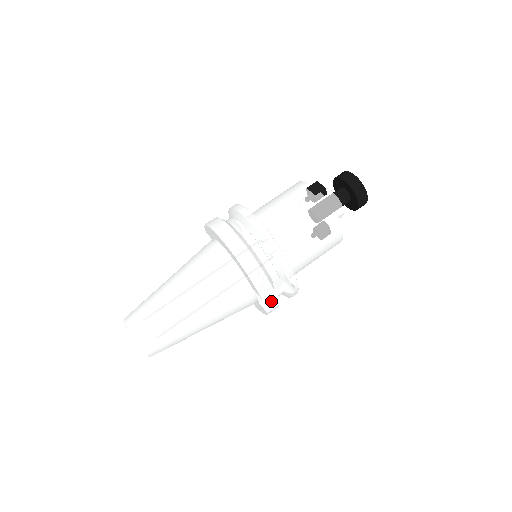
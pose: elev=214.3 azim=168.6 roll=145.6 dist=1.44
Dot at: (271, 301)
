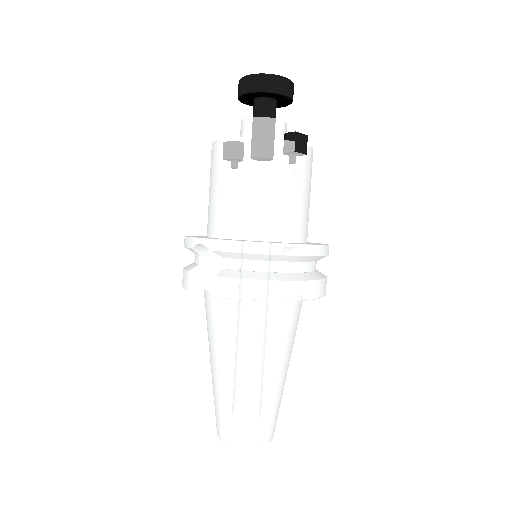
Dot at: occluded
